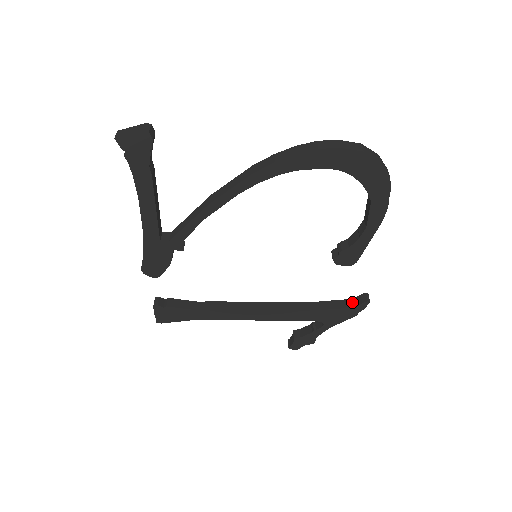
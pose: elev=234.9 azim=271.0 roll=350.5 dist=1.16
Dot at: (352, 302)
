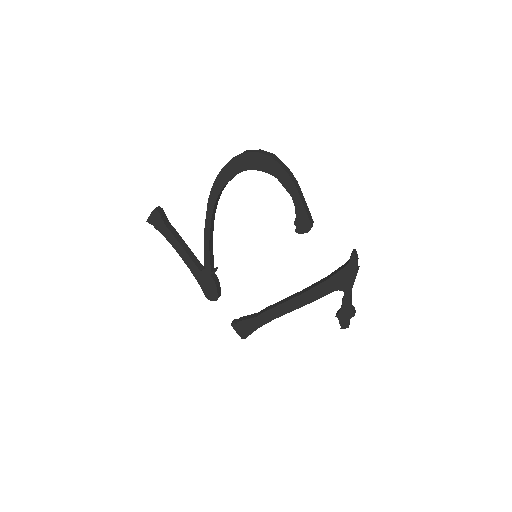
Dot at: (347, 262)
